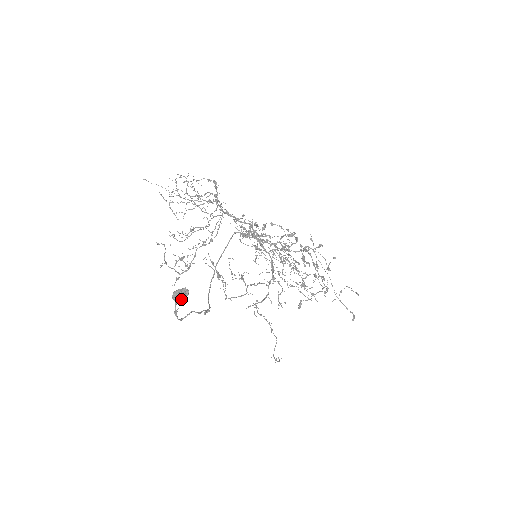
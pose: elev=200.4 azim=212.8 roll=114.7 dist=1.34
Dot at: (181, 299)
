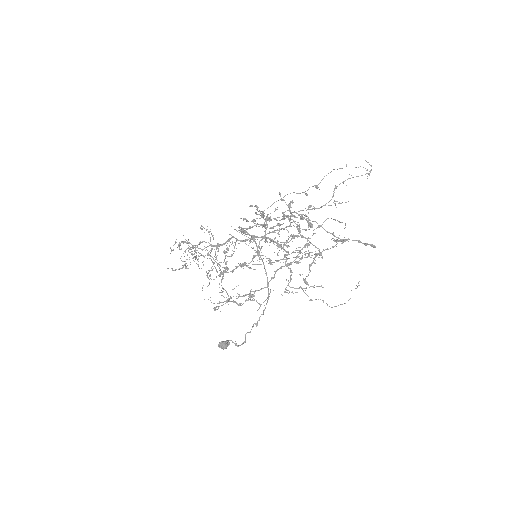
Dot at: (225, 347)
